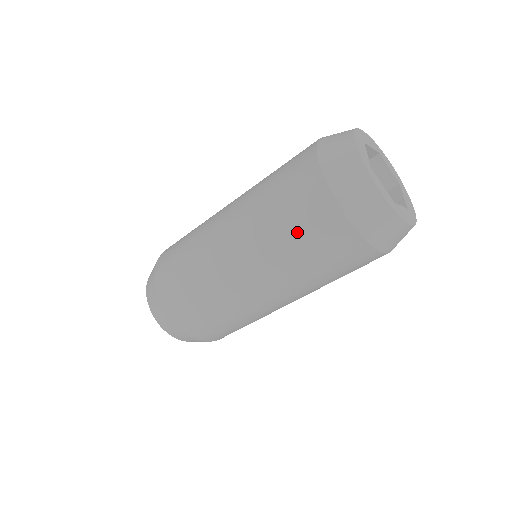
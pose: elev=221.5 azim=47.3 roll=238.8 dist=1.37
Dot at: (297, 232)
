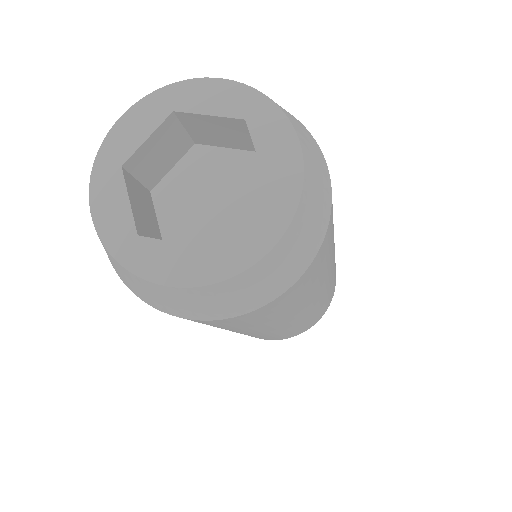
Dot at: occluded
